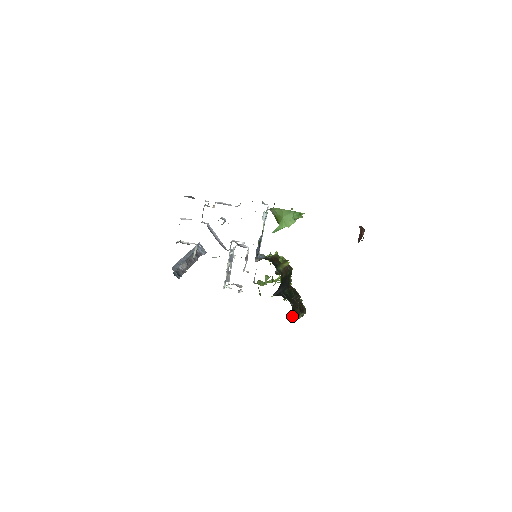
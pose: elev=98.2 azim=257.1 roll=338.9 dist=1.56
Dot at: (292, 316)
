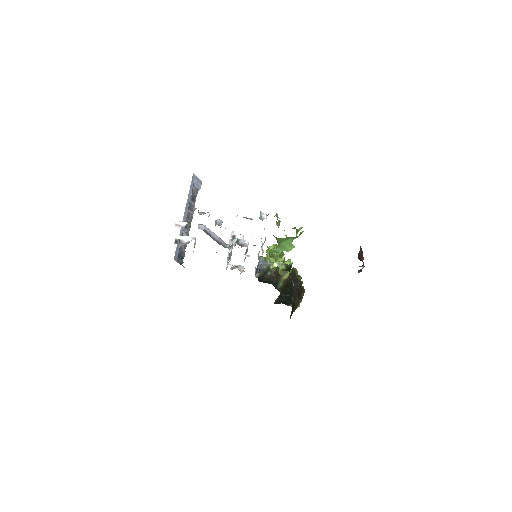
Dot at: (292, 312)
